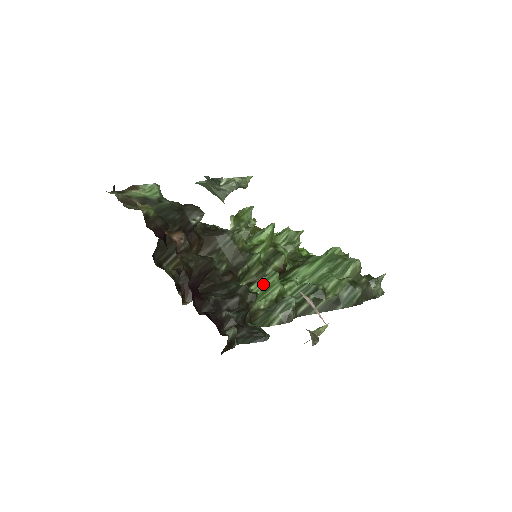
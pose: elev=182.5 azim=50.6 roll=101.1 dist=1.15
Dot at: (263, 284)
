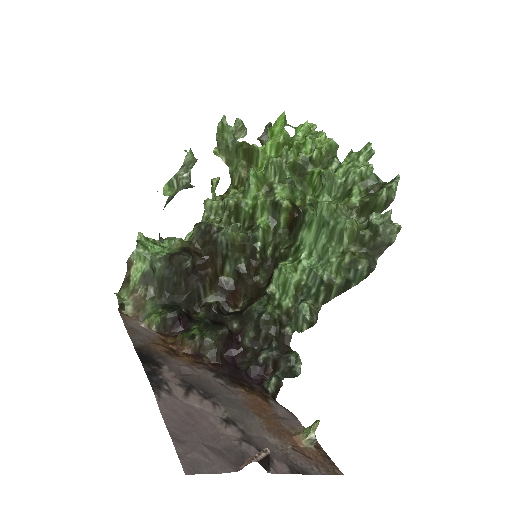
Dot at: (279, 280)
